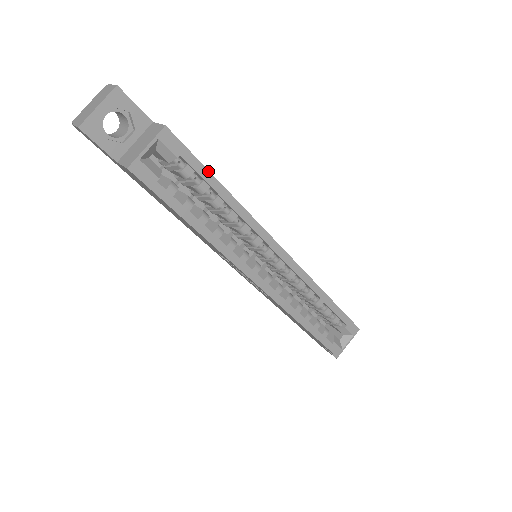
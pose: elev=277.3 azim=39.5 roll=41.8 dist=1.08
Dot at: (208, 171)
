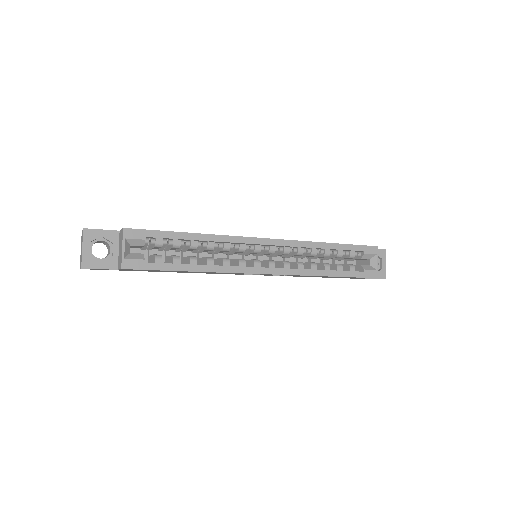
Dot at: (171, 232)
